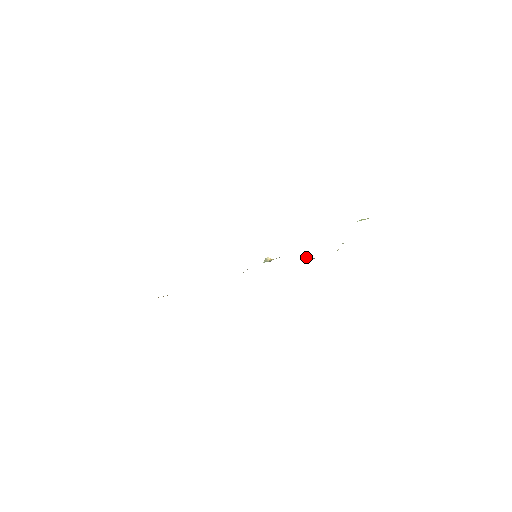
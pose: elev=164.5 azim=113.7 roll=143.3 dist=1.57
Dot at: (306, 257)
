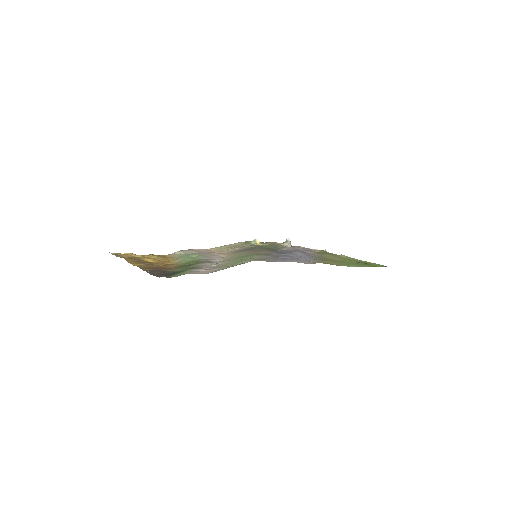
Dot at: (286, 242)
